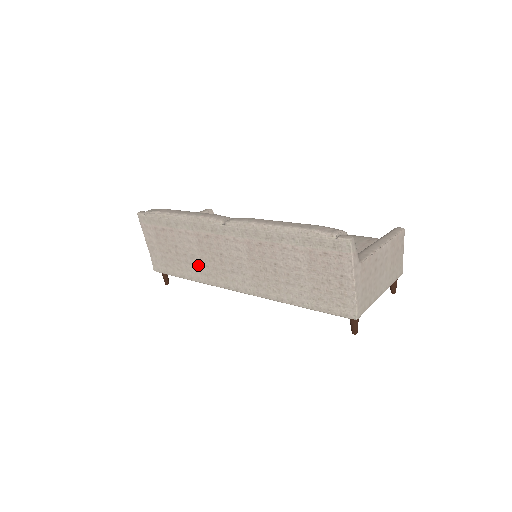
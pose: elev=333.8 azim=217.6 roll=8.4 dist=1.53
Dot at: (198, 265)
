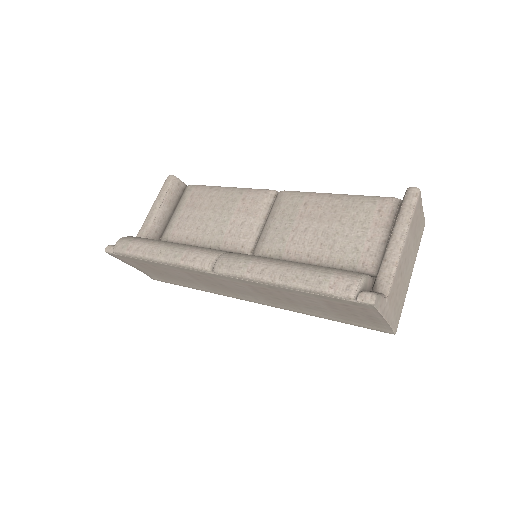
Dot at: (200, 285)
